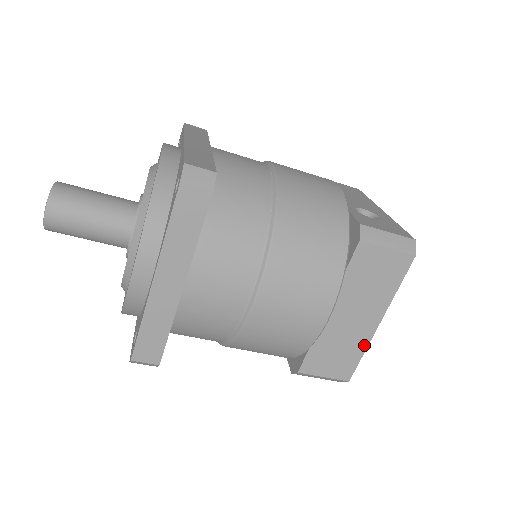
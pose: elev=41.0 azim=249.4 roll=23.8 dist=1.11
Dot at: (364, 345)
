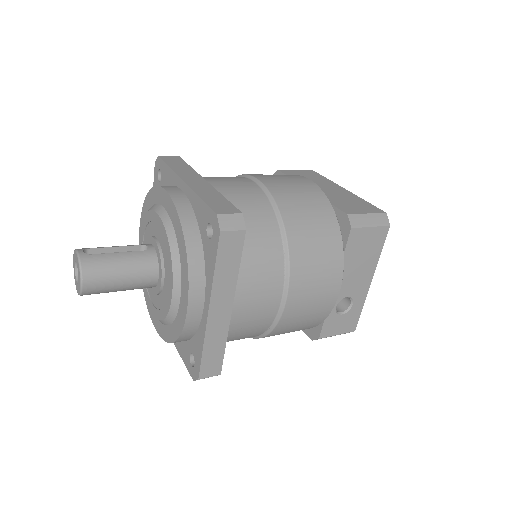
Dot at: occluded
